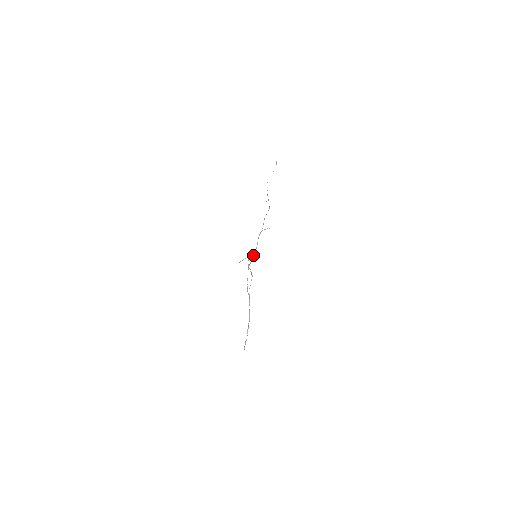
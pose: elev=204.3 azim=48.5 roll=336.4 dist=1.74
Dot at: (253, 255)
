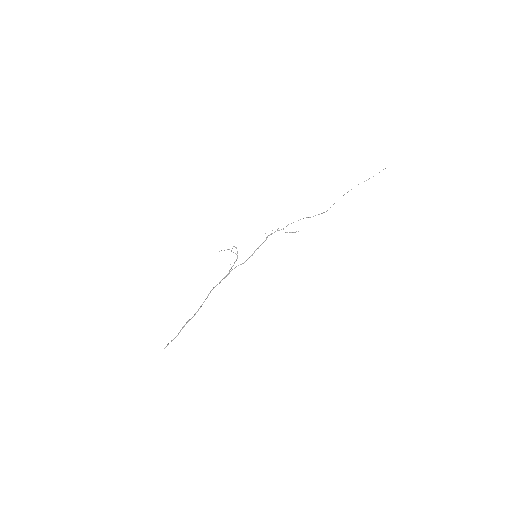
Dot at: occluded
